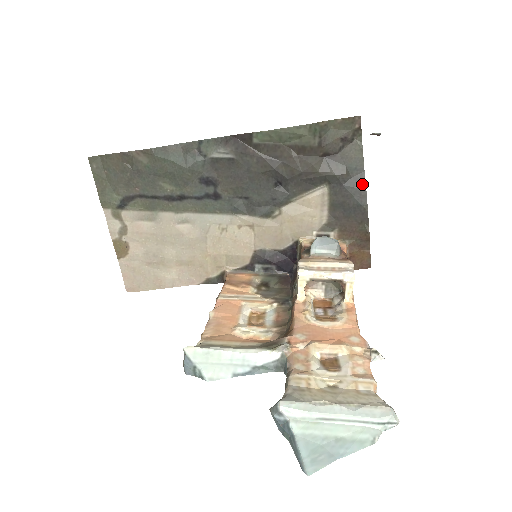
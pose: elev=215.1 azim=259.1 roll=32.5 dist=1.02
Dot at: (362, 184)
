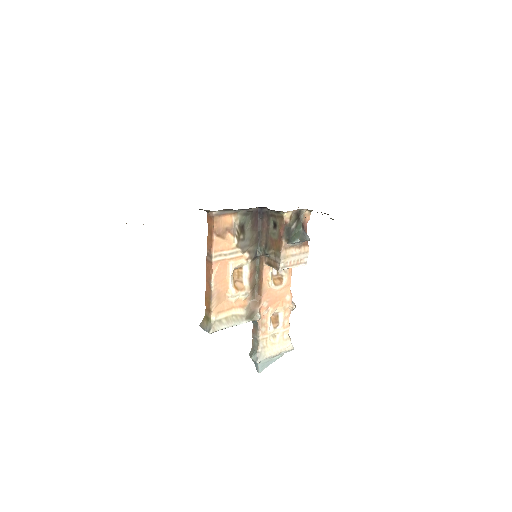
Dot at: occluded
